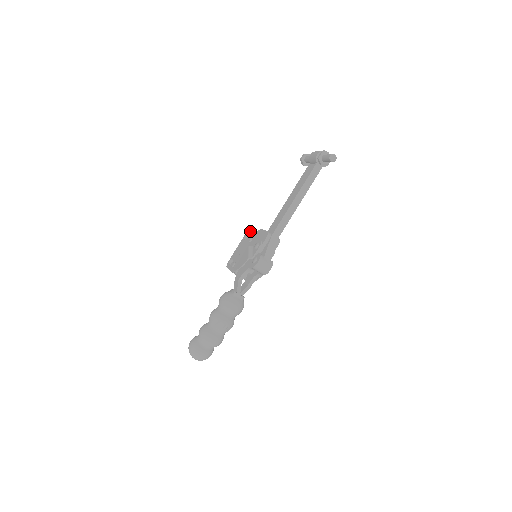
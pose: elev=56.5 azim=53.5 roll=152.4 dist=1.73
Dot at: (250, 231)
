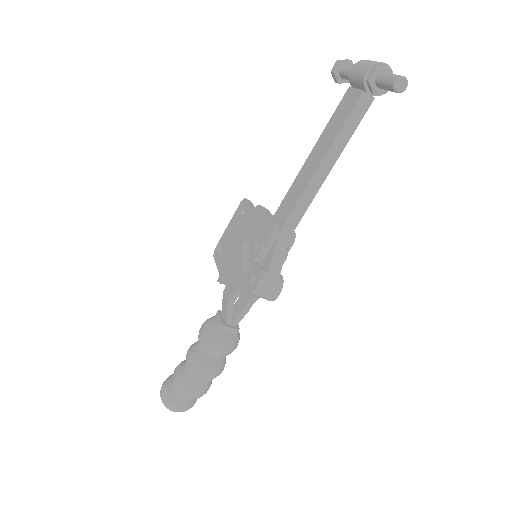
Dot at: (247, 202)
